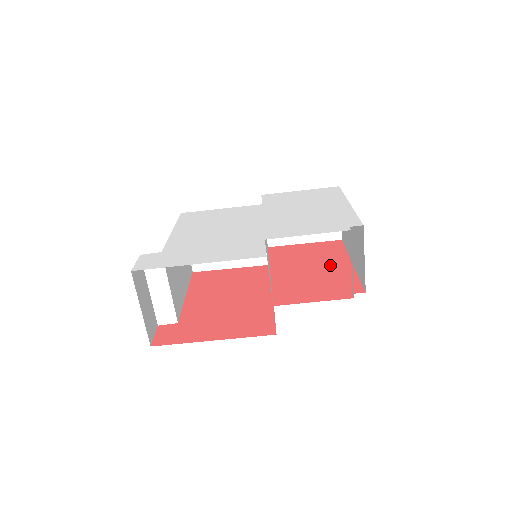
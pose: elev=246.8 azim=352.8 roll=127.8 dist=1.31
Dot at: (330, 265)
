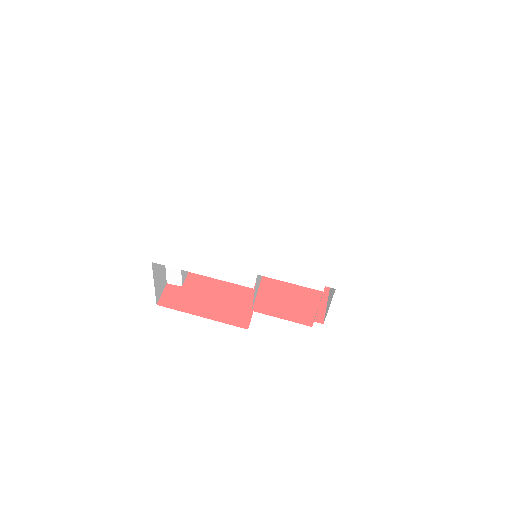
Dot at: occluded
